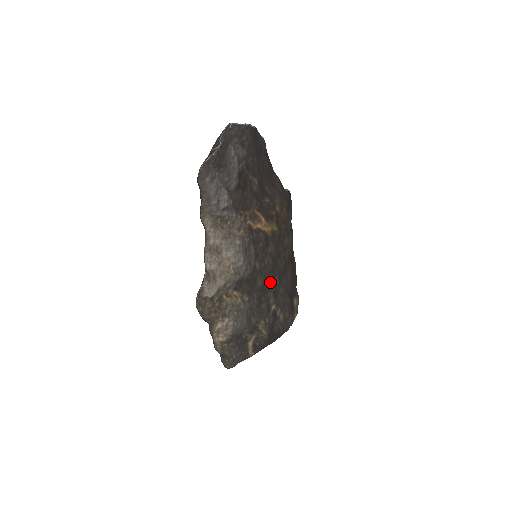
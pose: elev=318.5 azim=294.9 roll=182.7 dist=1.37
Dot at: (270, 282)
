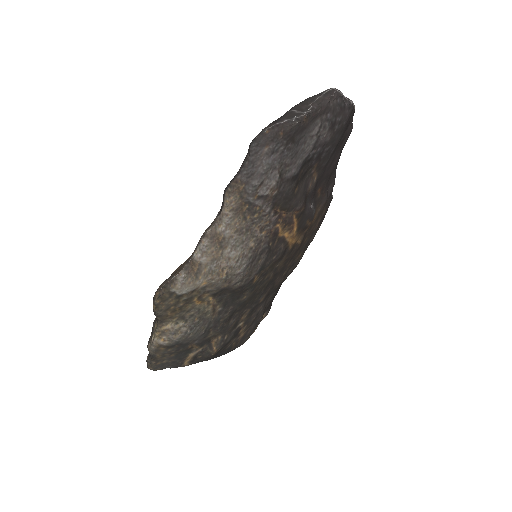
Dot at: (255, 298)
